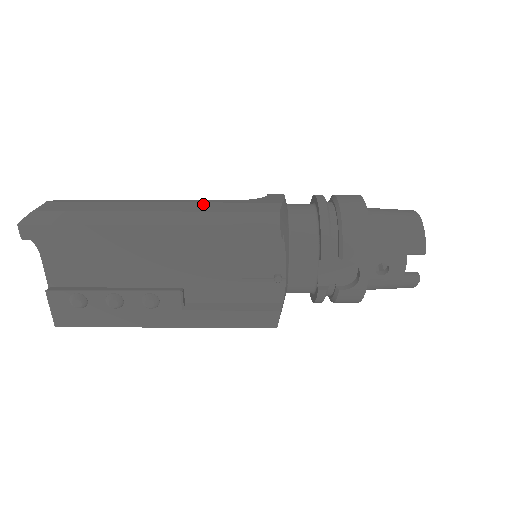
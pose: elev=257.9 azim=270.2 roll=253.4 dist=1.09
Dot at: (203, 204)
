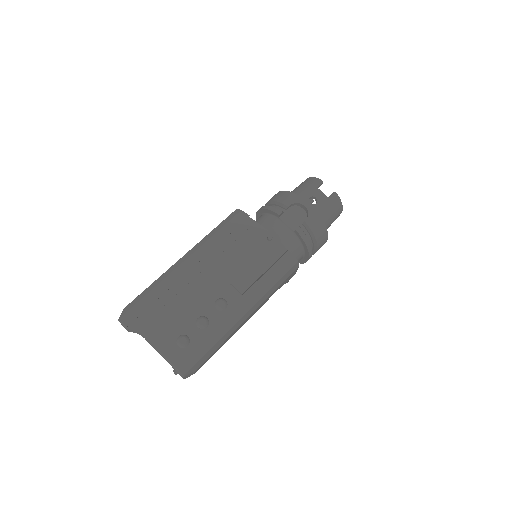
Dot at: occluded
